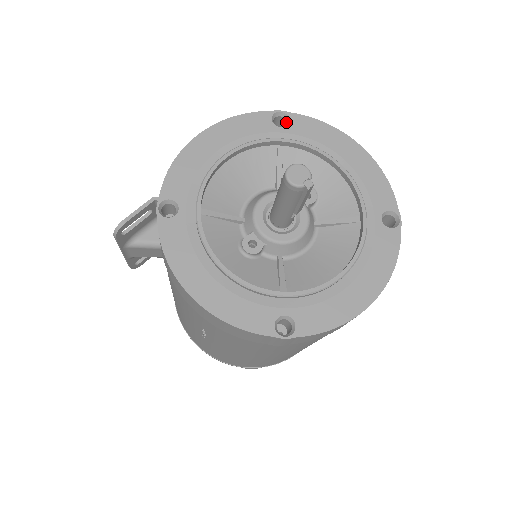
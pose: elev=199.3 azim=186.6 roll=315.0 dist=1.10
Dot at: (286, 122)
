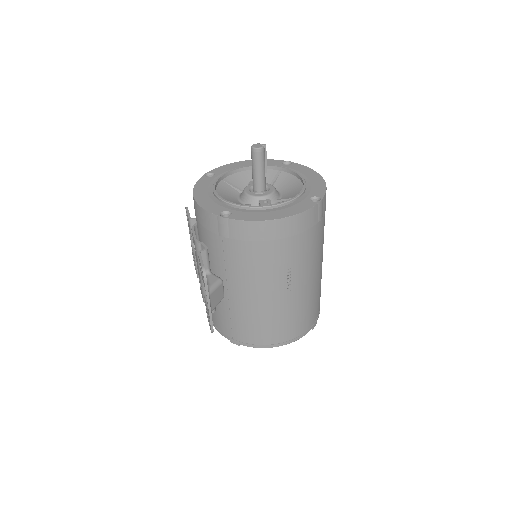
Dot at: (212, 175)
